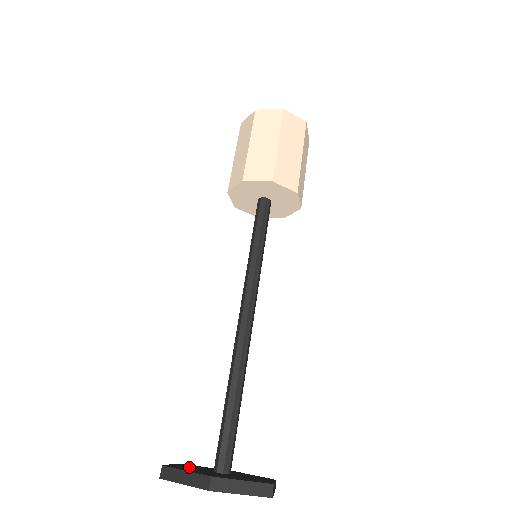
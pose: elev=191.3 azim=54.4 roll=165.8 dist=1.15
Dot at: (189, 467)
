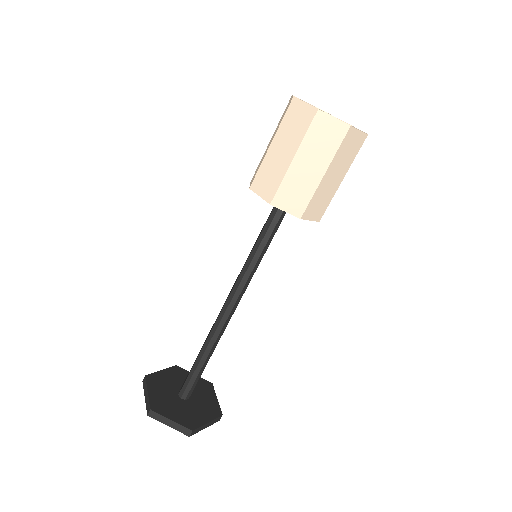
Dot at: (170, 379)
